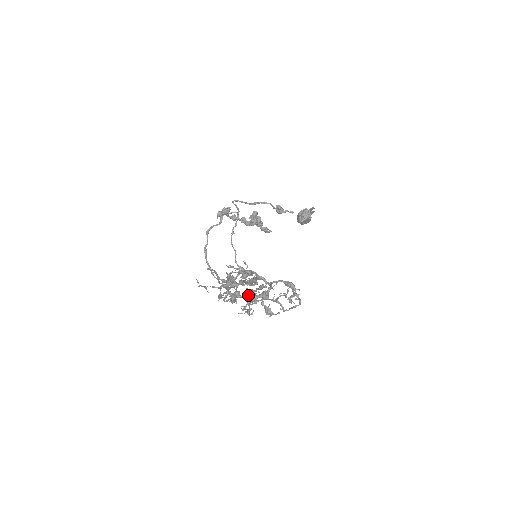
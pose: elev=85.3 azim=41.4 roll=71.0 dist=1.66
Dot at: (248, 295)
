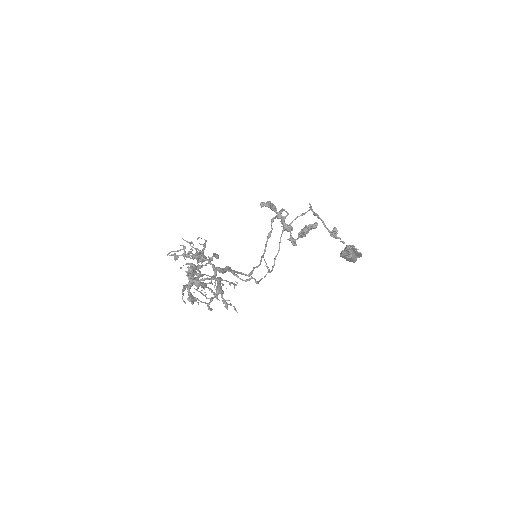
Dot at: (192, 275)
